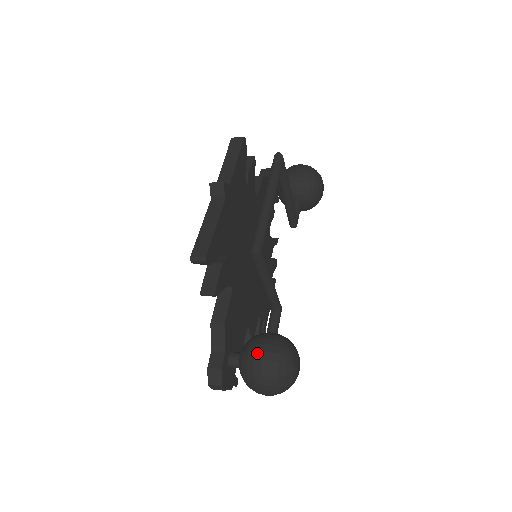
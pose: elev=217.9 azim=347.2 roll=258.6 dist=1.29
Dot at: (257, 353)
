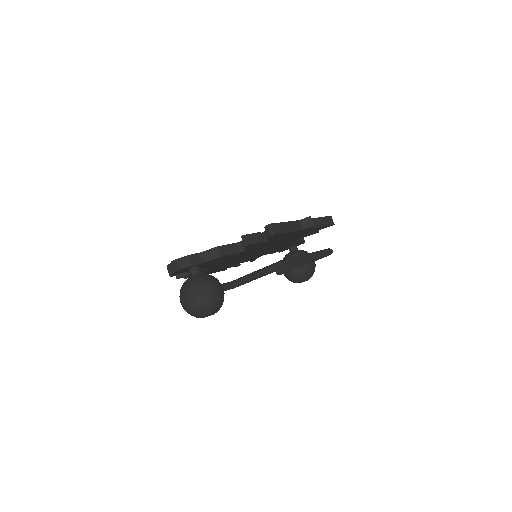
Dot at: (214, 286)
